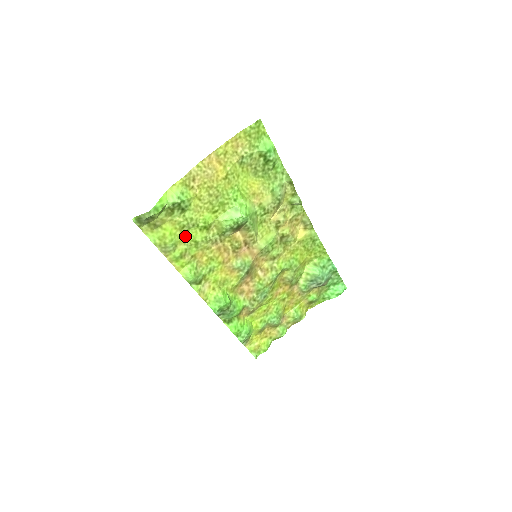
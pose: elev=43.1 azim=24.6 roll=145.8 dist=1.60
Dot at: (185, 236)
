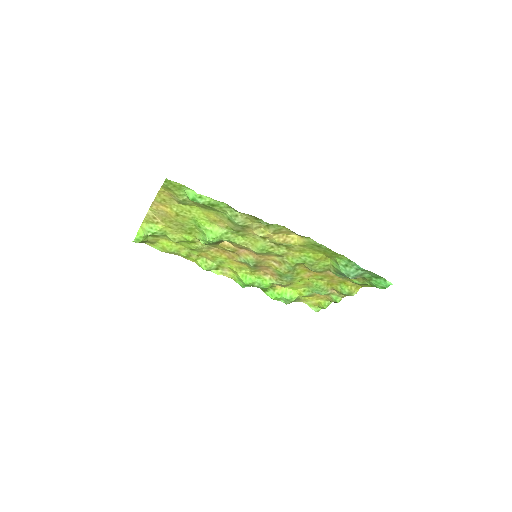
Dot at: (182, 245)
